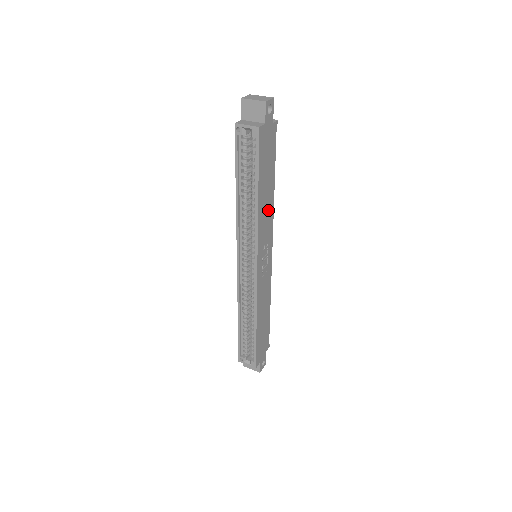
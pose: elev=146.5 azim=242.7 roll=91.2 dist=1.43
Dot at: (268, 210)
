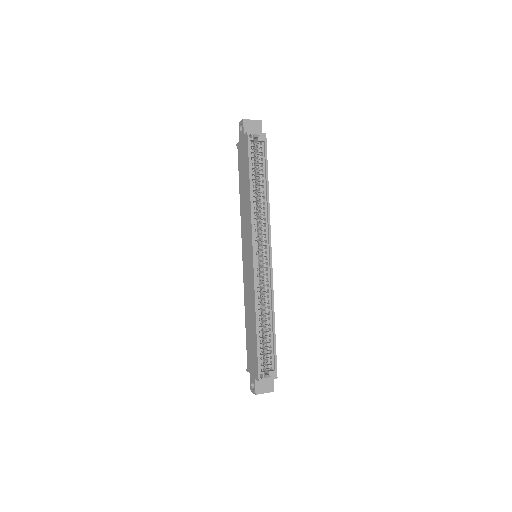
Dot at: occluded
